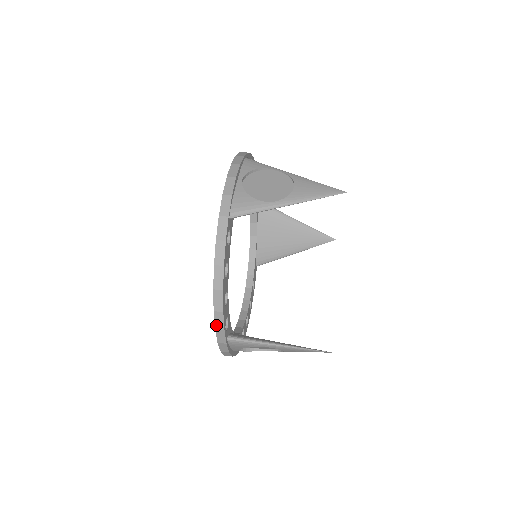
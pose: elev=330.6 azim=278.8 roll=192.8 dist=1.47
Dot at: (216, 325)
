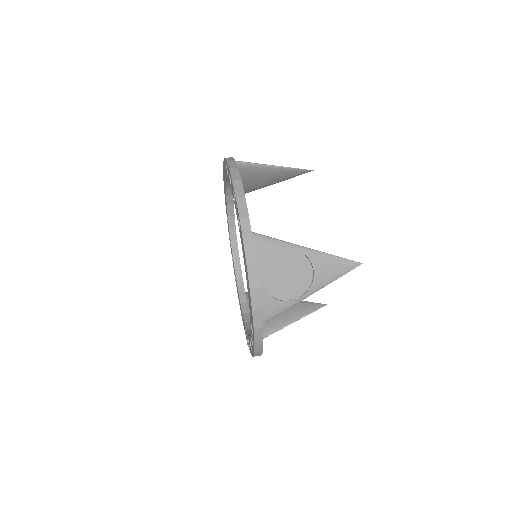
Dot at: occluded
